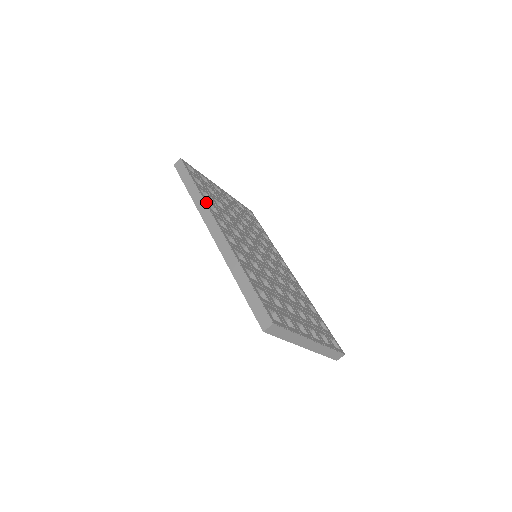
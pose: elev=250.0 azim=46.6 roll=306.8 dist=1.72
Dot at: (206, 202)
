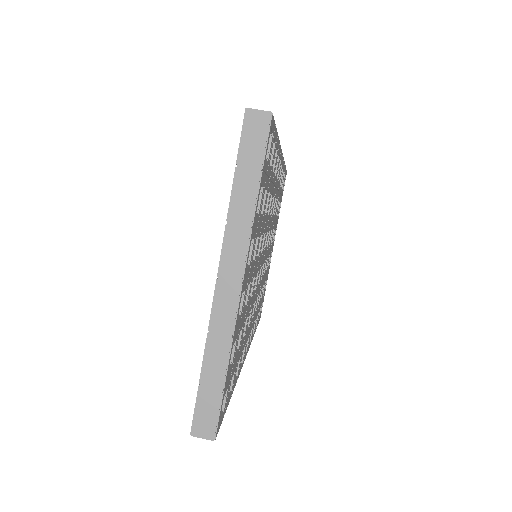
Dot at: (284, 163)
